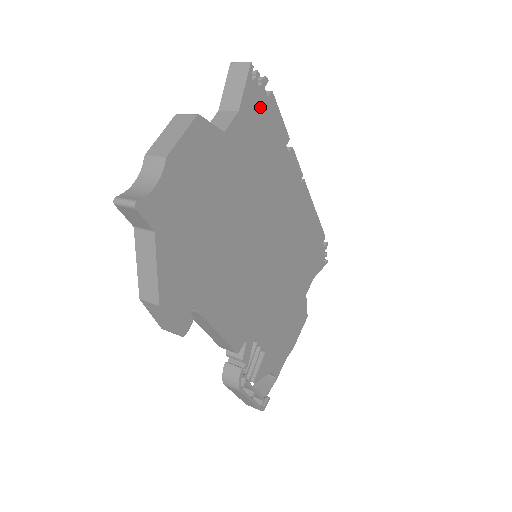
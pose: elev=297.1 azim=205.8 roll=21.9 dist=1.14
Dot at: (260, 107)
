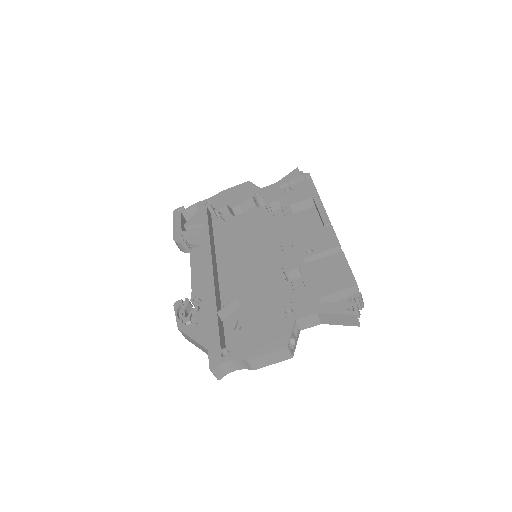
Dot at: occluded
